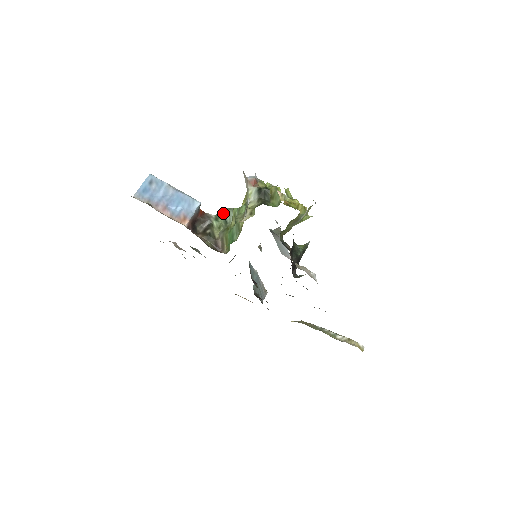
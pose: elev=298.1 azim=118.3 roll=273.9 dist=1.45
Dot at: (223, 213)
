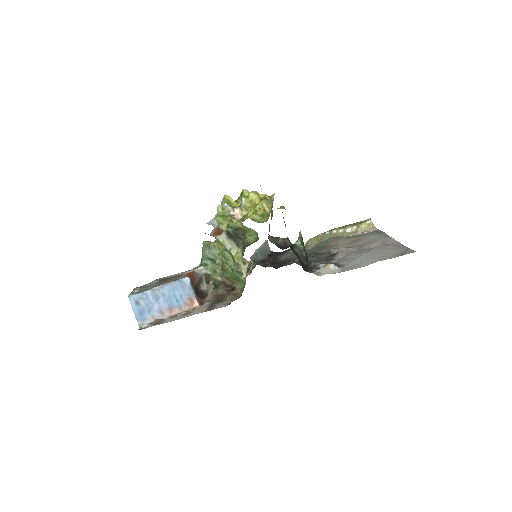
Dot at: (205, 258)
